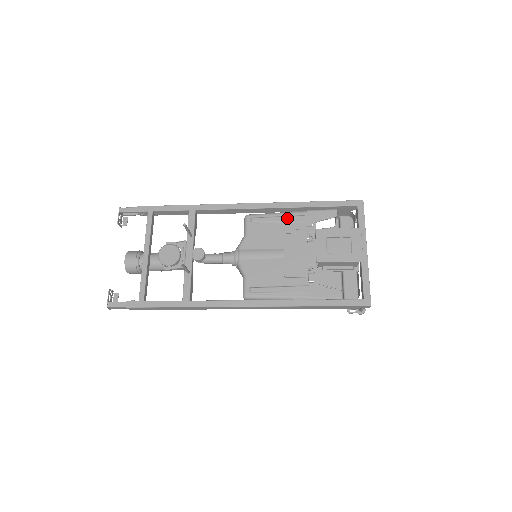
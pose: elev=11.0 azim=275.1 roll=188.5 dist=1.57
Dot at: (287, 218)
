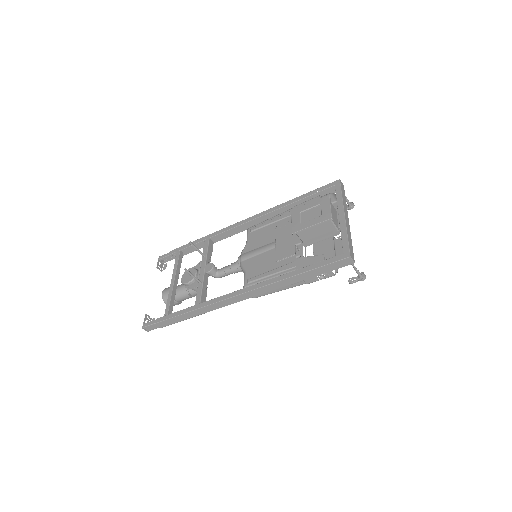
Dot at: (278, 218)
